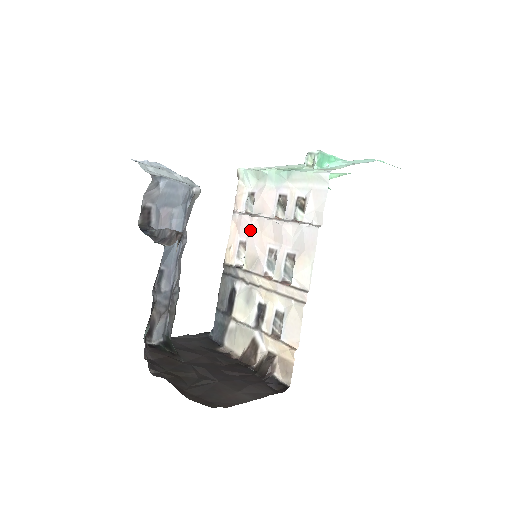
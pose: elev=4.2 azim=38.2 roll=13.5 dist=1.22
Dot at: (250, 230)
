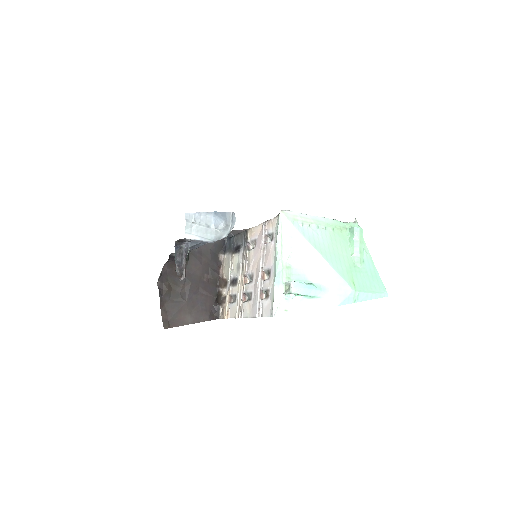
Dot at: (258, 249)
